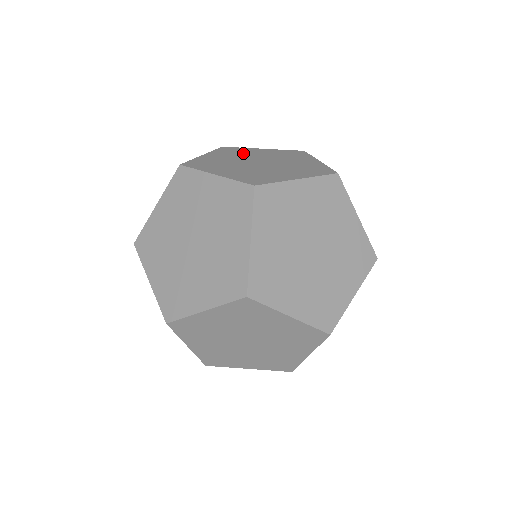
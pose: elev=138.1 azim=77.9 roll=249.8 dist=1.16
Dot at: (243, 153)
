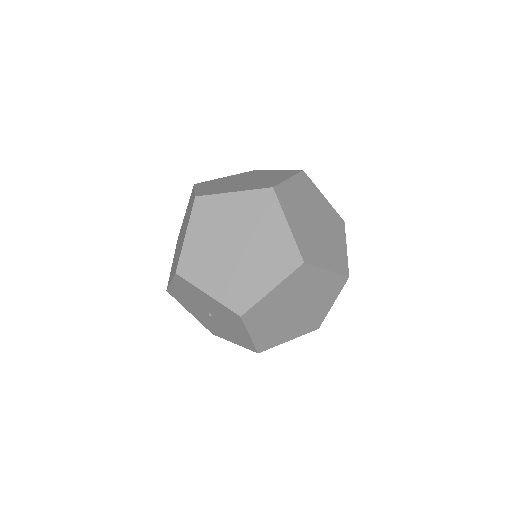
Dot at: (219, 181)
